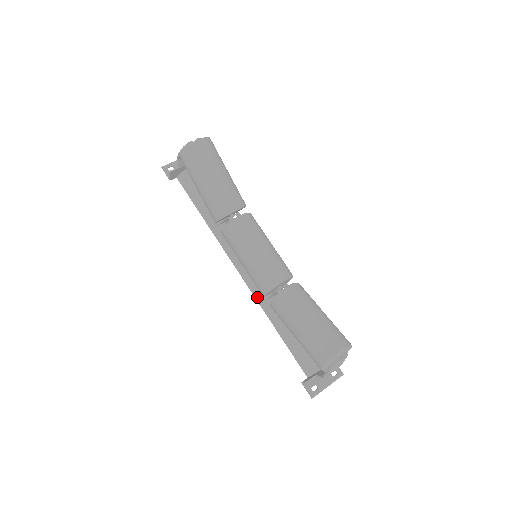
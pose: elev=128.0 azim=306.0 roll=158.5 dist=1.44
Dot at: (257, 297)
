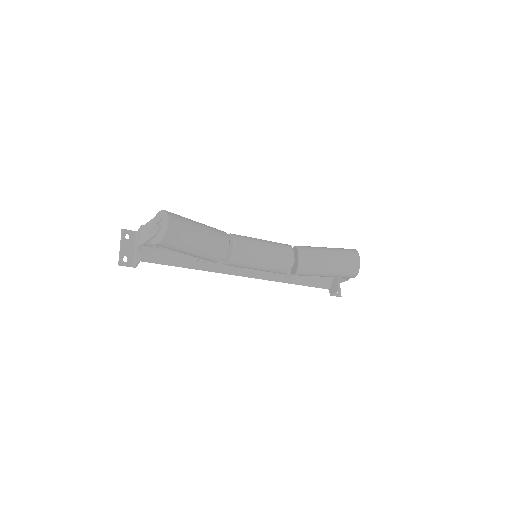
Dot at: (267, 279)
